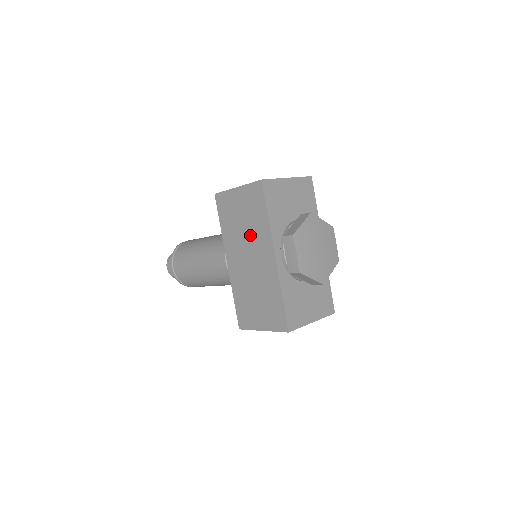
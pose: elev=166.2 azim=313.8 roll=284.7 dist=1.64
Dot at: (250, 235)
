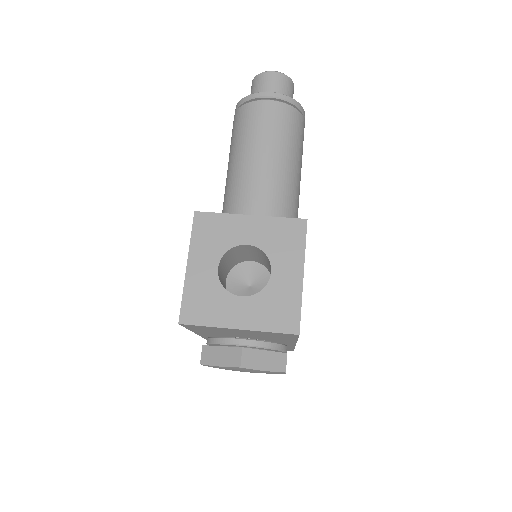
Dot at: occluded
